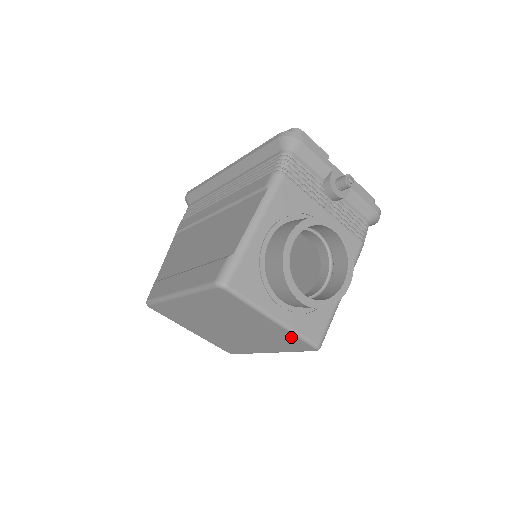
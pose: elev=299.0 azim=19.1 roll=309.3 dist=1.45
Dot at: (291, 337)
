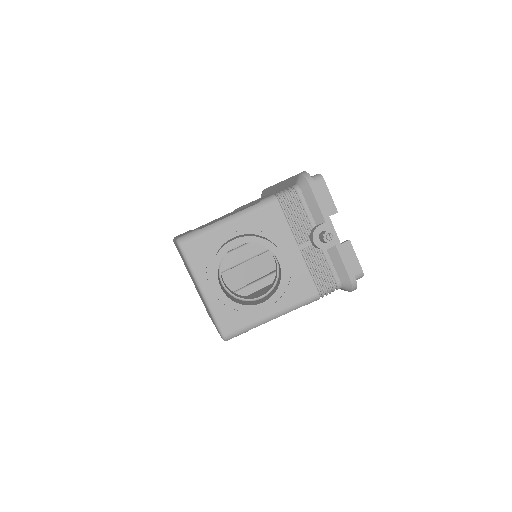
Dot at: occluded
